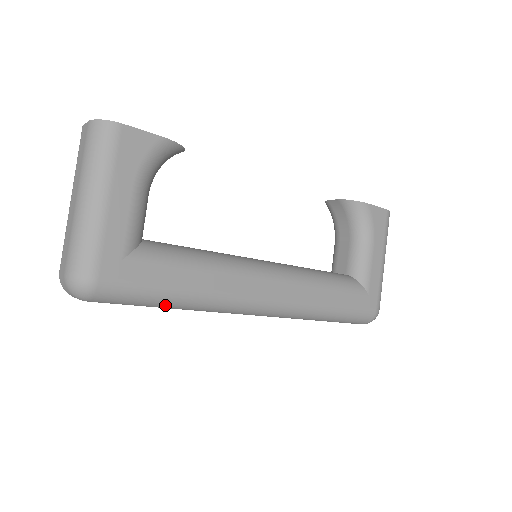
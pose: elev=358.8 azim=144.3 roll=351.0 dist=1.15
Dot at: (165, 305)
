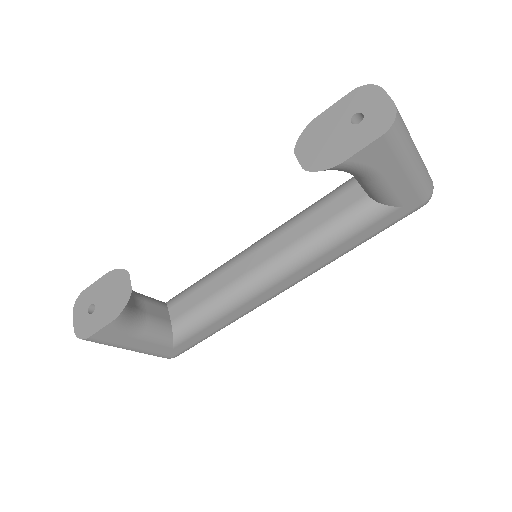
Dot at: occluded
